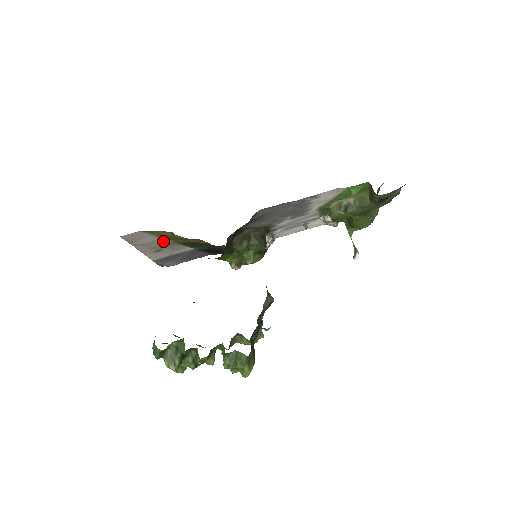
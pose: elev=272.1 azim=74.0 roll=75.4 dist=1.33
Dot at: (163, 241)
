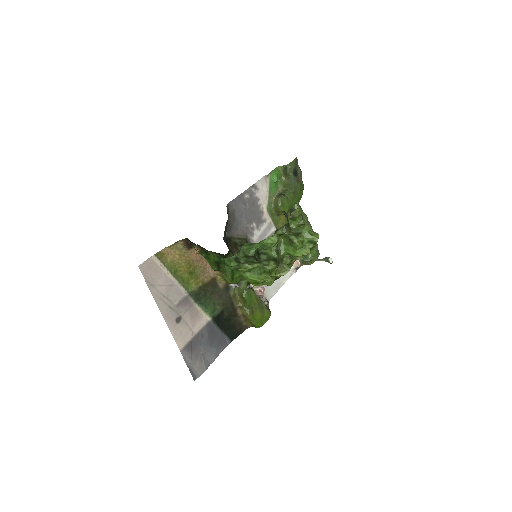
Dot at: (177, 291)
